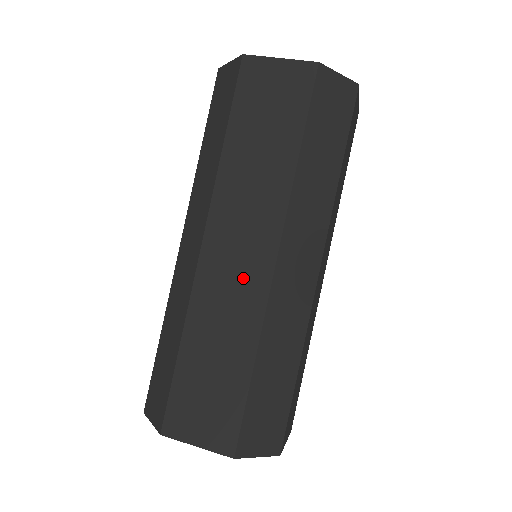
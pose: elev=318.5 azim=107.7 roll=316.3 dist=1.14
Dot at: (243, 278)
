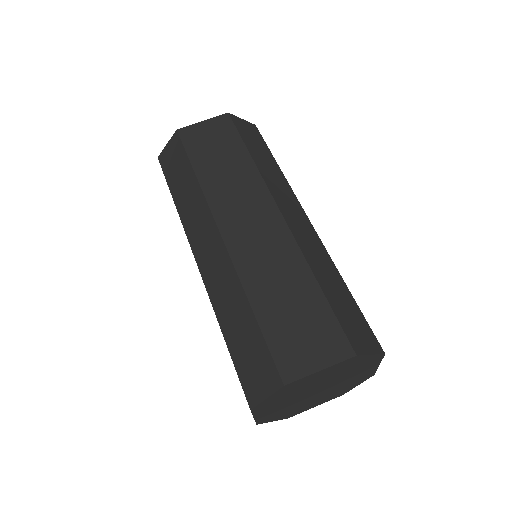
Dot at: (266, 235)
